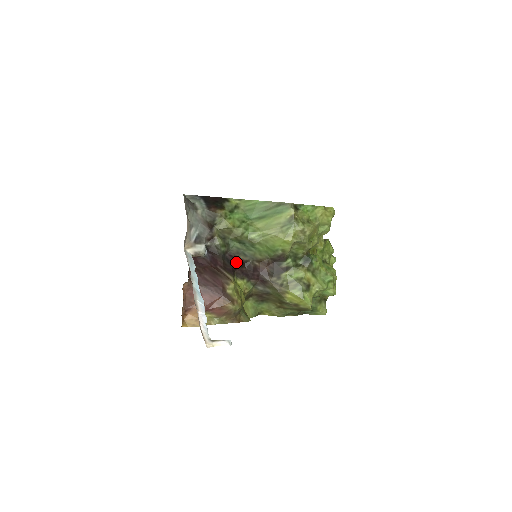
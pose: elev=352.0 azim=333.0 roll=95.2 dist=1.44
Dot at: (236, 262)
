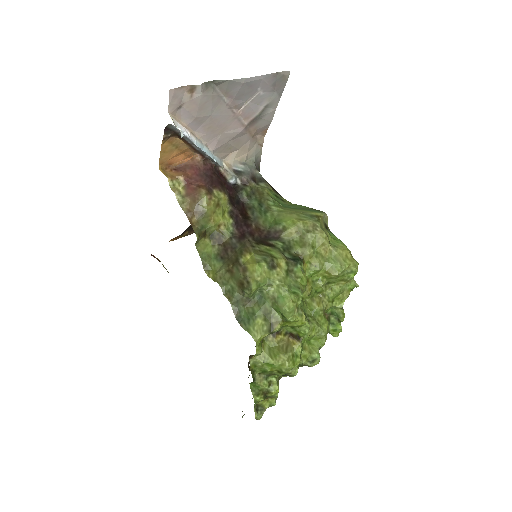
Dot at: (241, 208)
